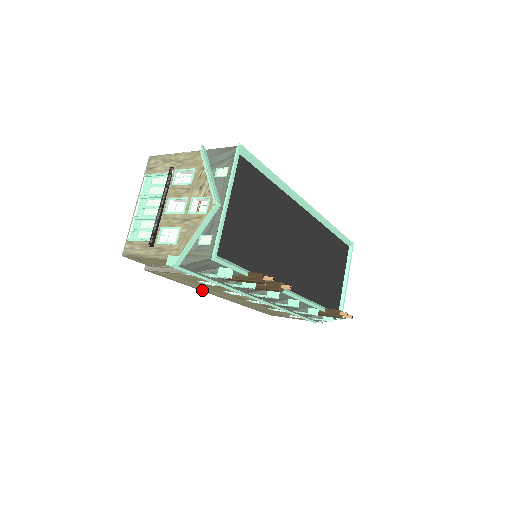
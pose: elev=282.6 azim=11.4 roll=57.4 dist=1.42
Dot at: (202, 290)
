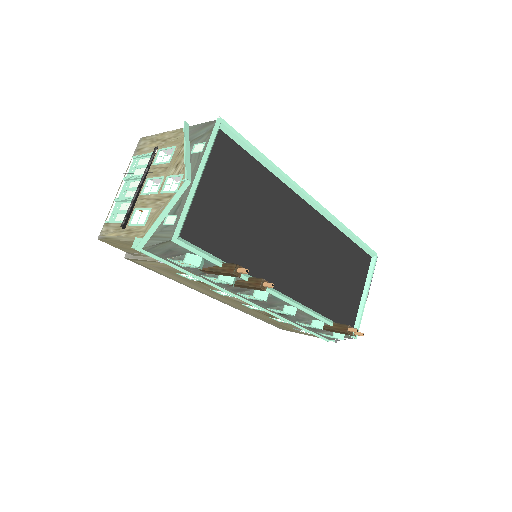
Dot at: (195, 289)
